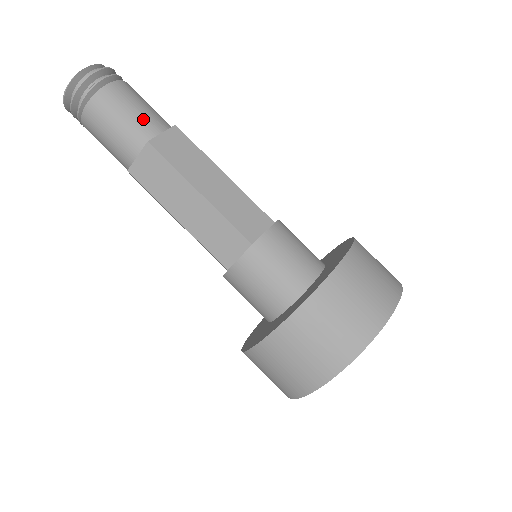
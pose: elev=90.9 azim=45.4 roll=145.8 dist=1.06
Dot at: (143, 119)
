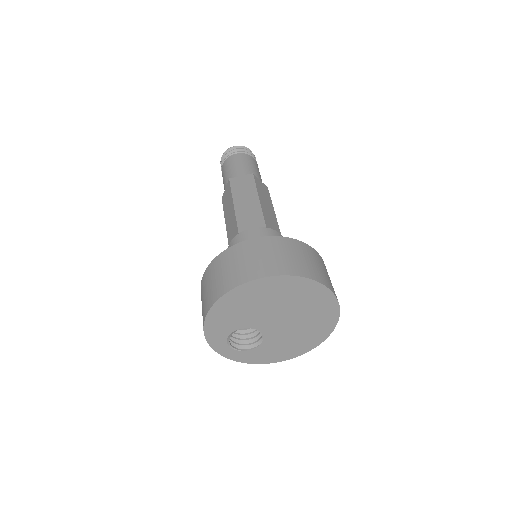
Dot at: (257, 172)
